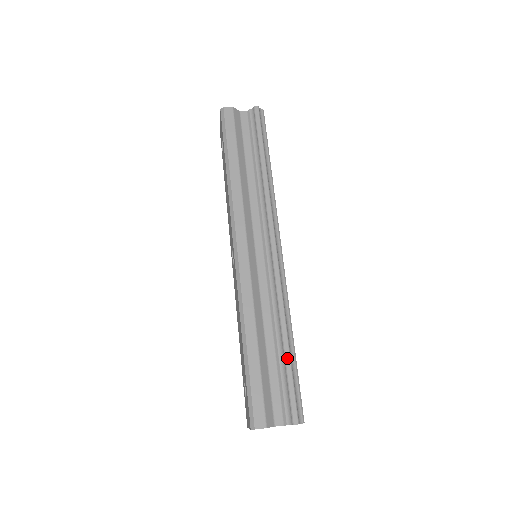
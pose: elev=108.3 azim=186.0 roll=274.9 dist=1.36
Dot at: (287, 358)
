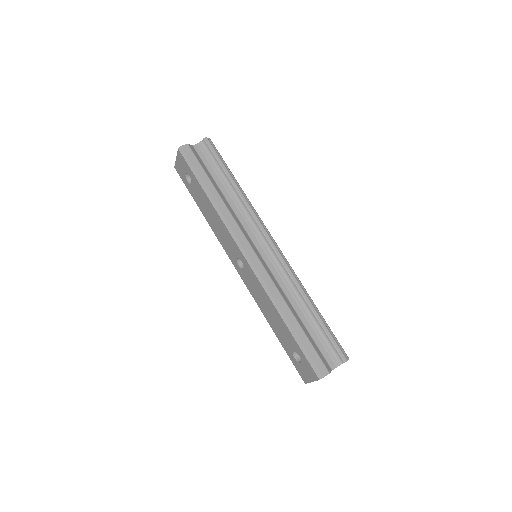
Dot at: (319, 319)
